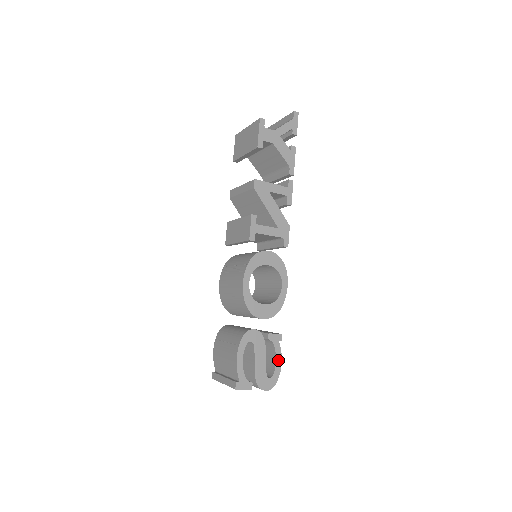
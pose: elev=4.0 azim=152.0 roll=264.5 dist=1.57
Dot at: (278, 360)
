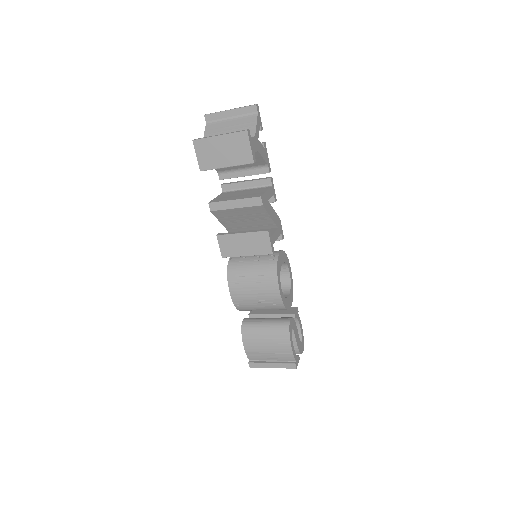
Dot at: (301, 326)
